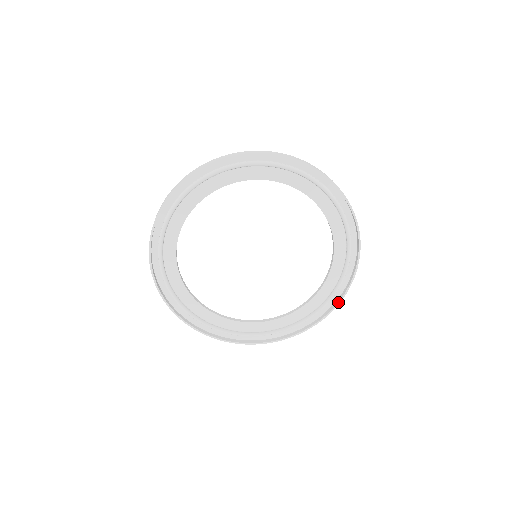
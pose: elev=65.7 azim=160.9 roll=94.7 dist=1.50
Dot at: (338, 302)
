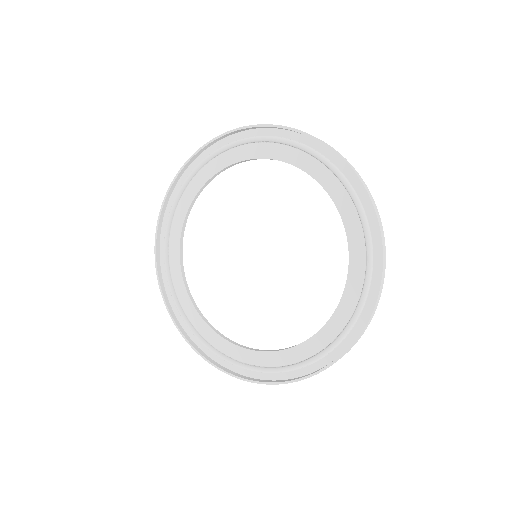
Dot at: (380, 264)
